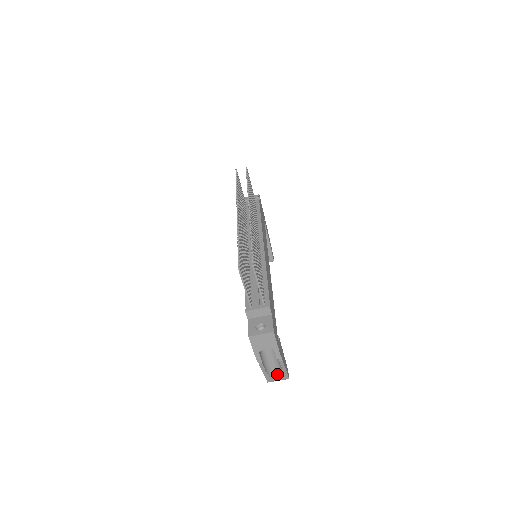
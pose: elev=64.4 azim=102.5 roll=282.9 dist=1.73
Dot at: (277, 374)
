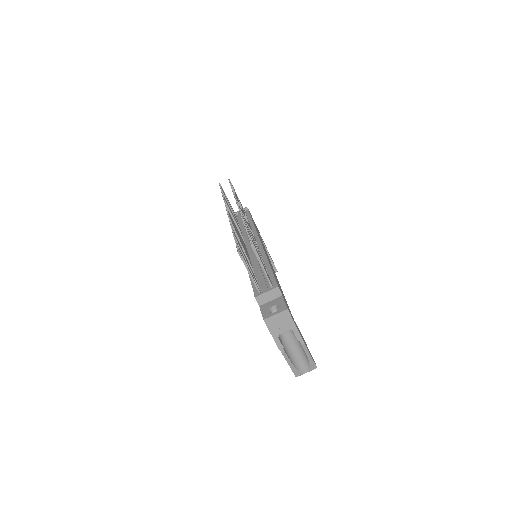
Dot at: (303, 365)
